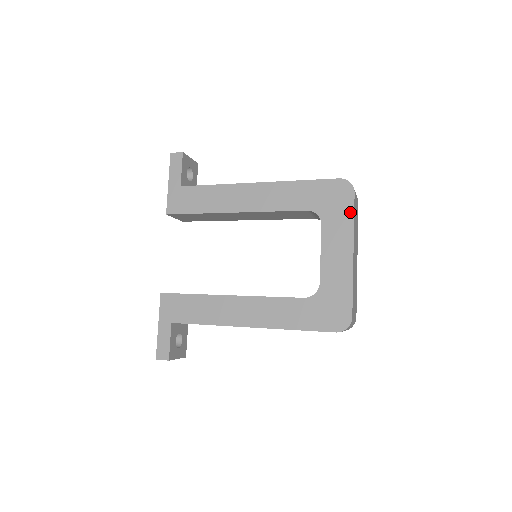
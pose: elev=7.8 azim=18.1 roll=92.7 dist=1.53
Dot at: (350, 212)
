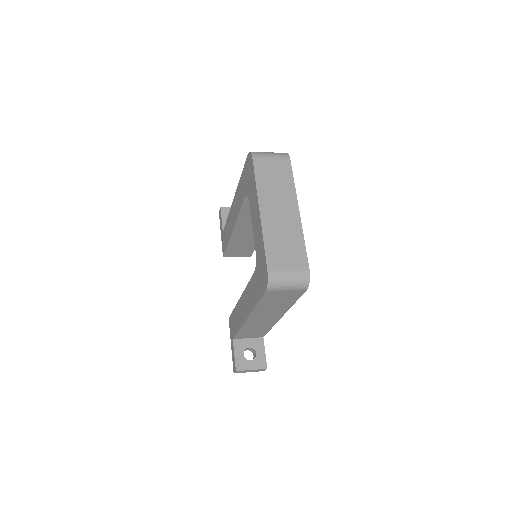
Dot at: (253, 176)
